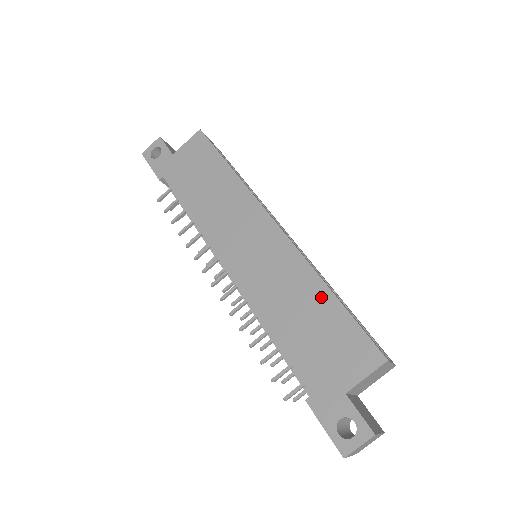
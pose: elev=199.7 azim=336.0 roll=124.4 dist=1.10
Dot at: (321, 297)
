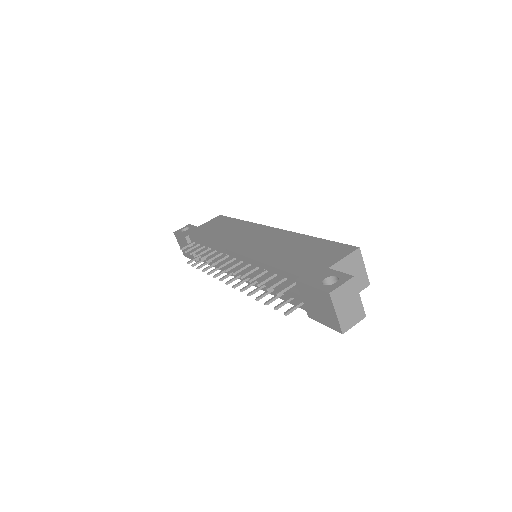
Dot at: (307, 241)
